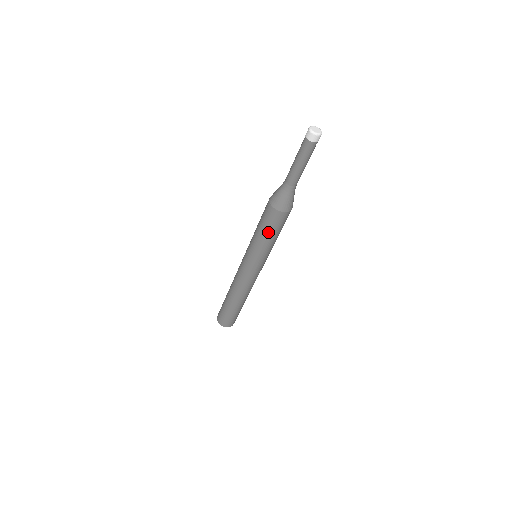
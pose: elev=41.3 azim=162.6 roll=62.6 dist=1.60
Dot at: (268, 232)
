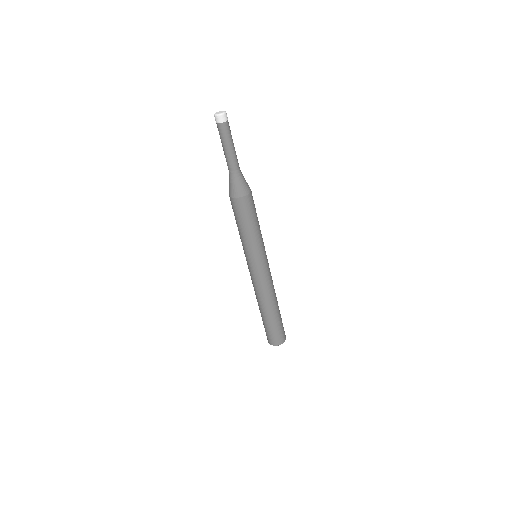
Dot at: (236, 221)
